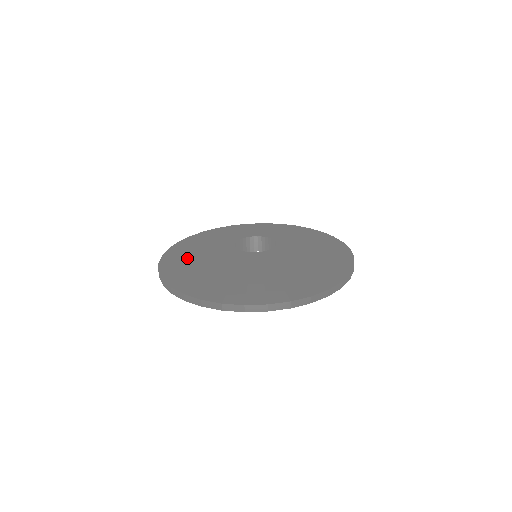
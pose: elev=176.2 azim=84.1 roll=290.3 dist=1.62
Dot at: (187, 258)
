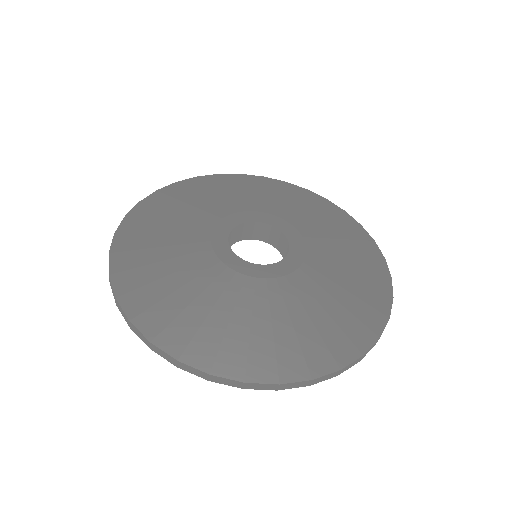
Dot at: (158, 270)
